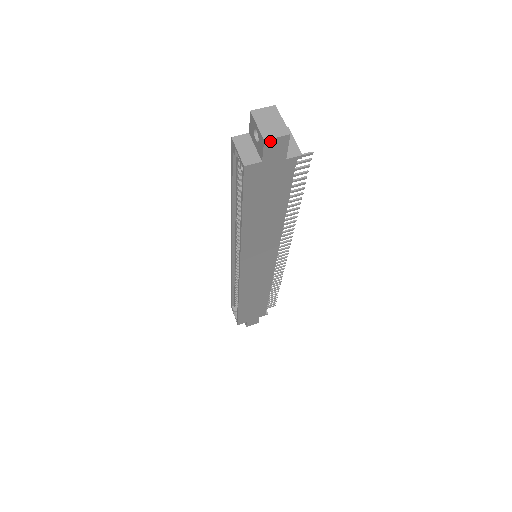
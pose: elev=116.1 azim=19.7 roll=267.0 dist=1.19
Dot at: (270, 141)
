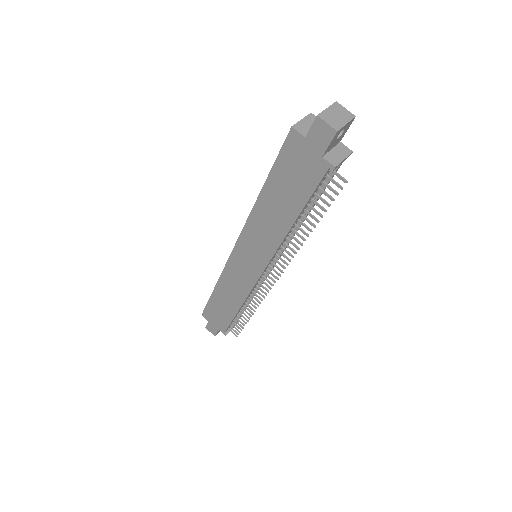
Dot at: (321, 121)
